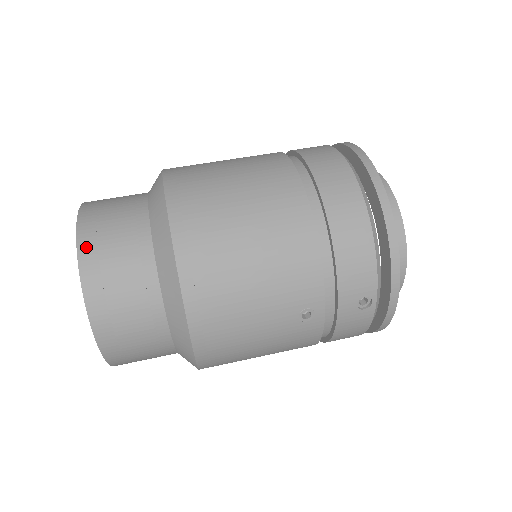
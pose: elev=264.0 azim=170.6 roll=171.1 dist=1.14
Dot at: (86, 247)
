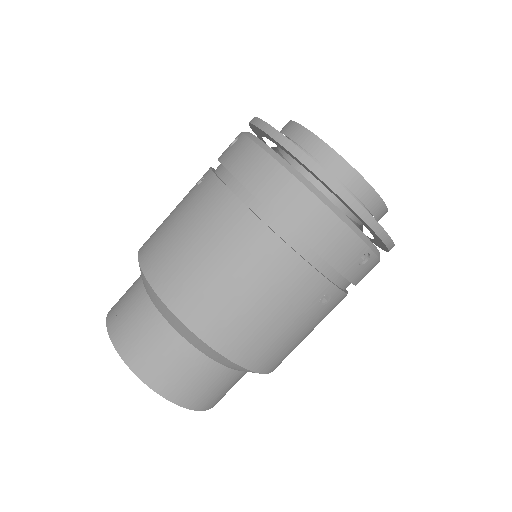
Dot at: (138, 367)
